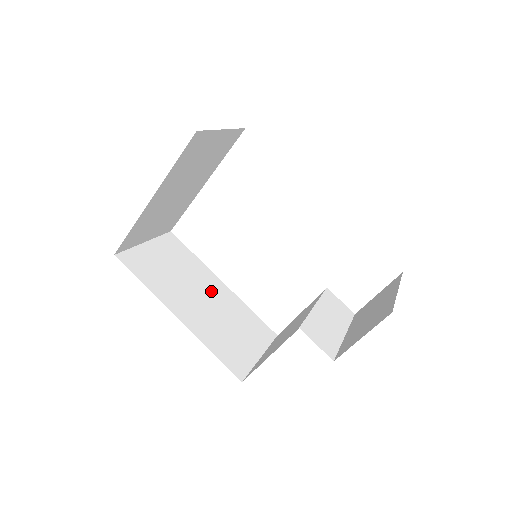
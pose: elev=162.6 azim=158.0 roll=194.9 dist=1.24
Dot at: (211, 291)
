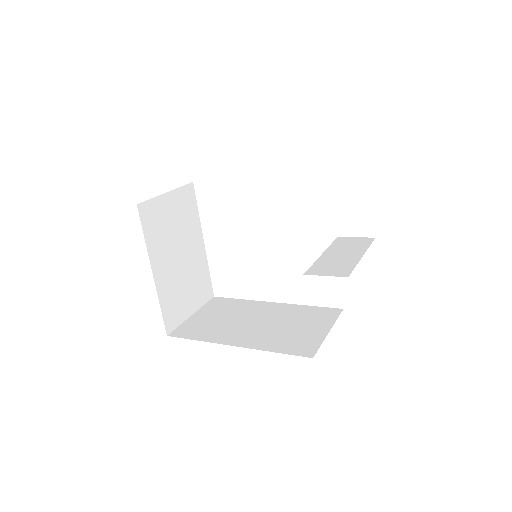
Dot at: (263, 314)
